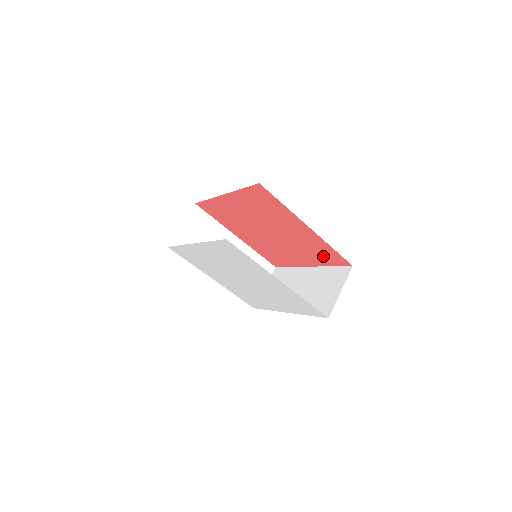
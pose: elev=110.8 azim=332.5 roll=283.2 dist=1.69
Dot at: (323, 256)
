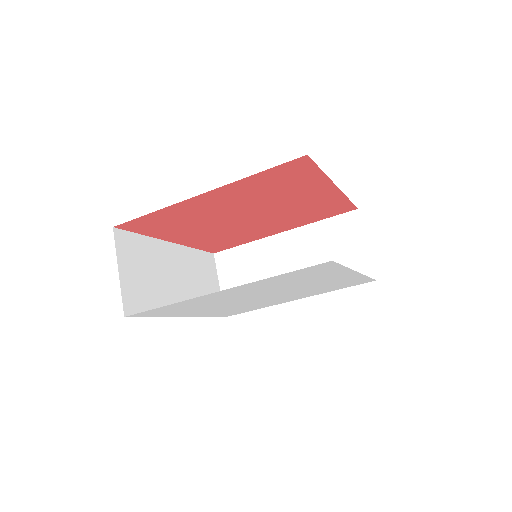
Dot at: (320, 213)
